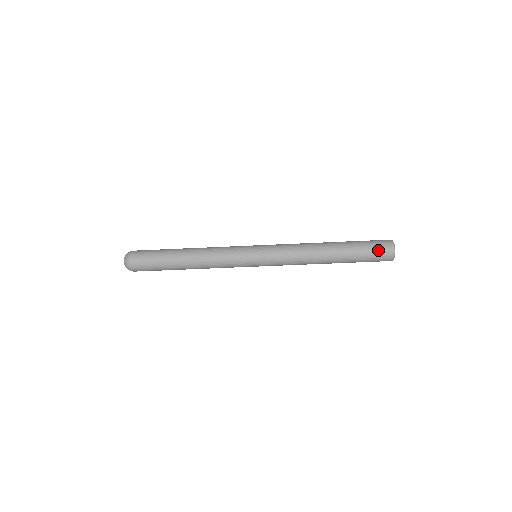
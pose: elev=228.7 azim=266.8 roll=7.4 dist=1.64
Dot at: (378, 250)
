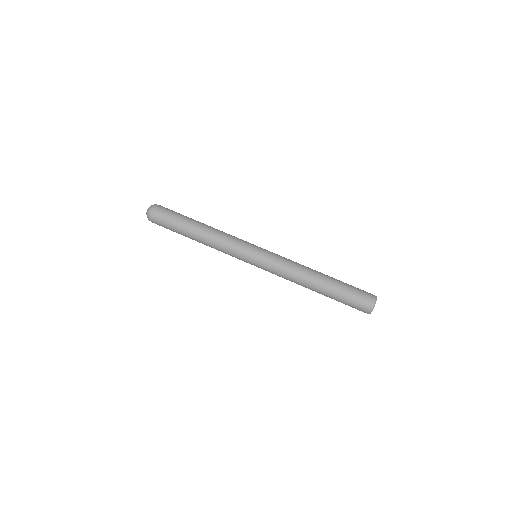
Dot at: (362, 292)
